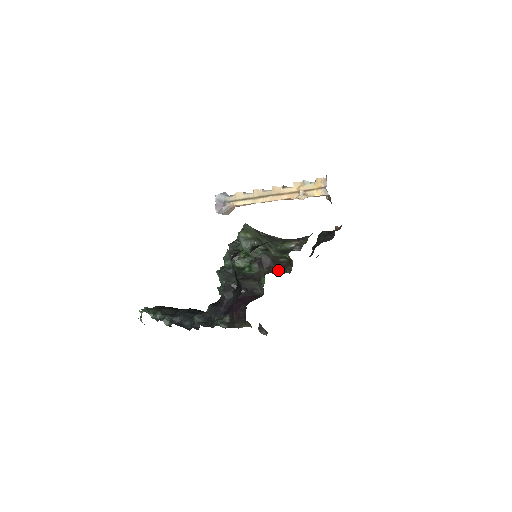
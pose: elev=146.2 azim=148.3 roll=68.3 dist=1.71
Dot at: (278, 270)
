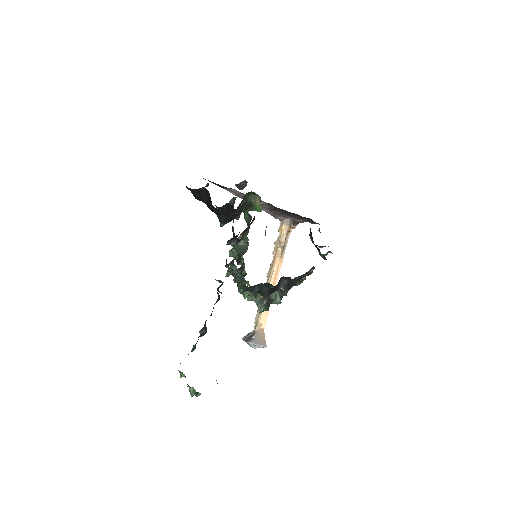
Dot at: occluded
